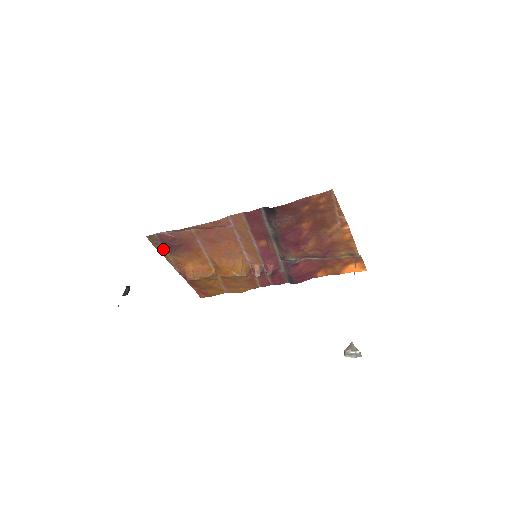
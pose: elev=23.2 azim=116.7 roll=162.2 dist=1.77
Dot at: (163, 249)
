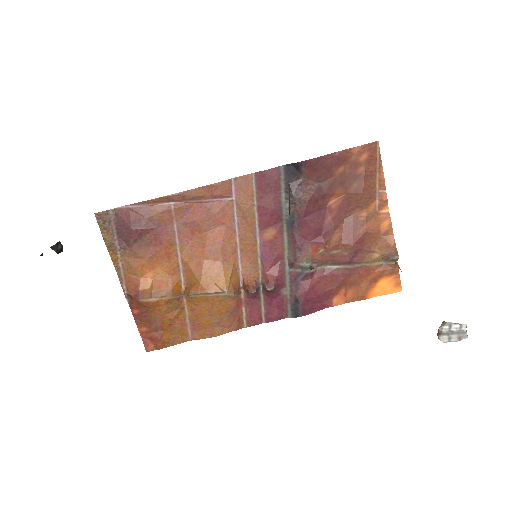
Dot at: (114, 241)
